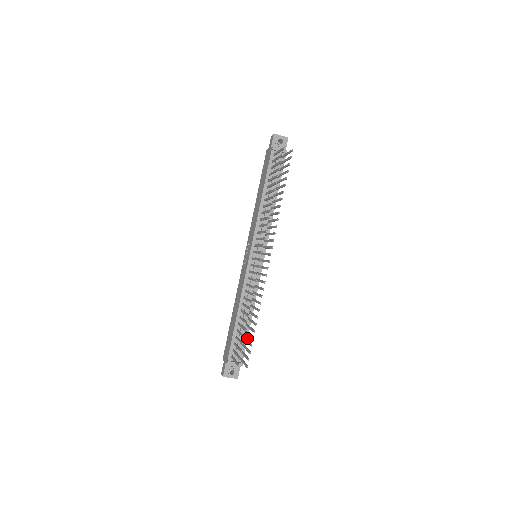
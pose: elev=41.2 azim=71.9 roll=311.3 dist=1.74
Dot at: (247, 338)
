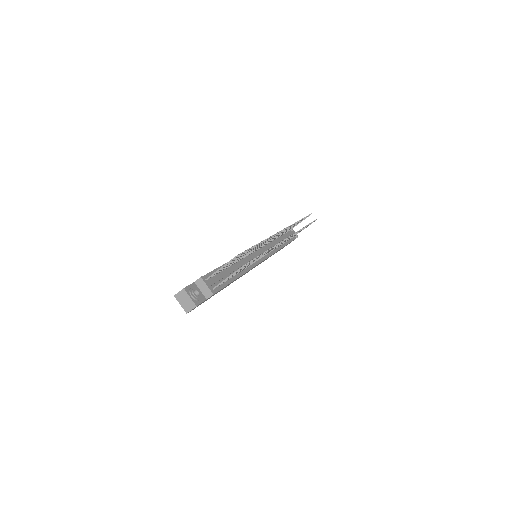
Dot at: (227, 284)
